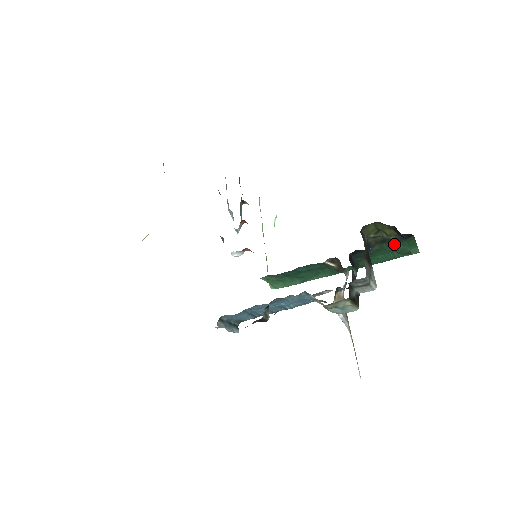
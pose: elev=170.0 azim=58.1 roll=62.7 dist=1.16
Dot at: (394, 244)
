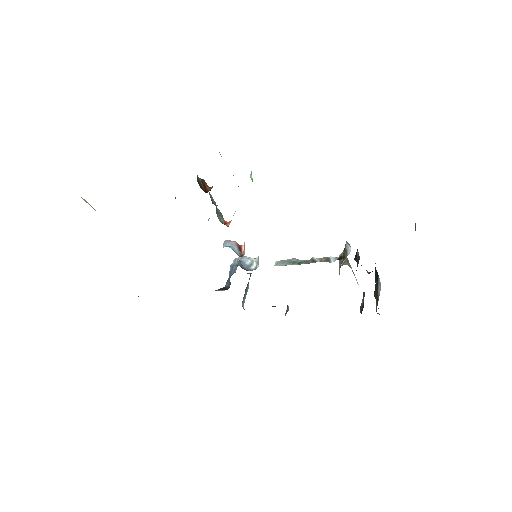
Dot at: occluded
